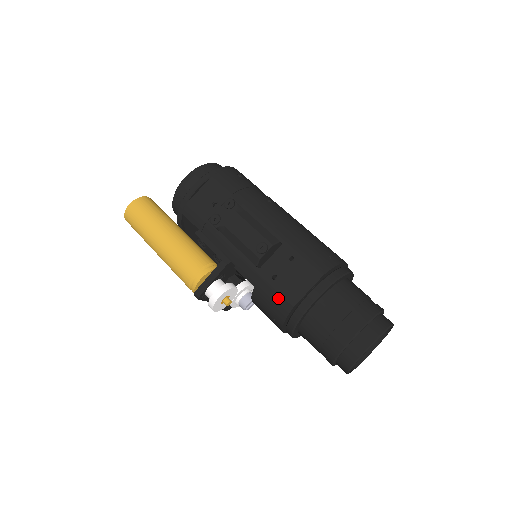
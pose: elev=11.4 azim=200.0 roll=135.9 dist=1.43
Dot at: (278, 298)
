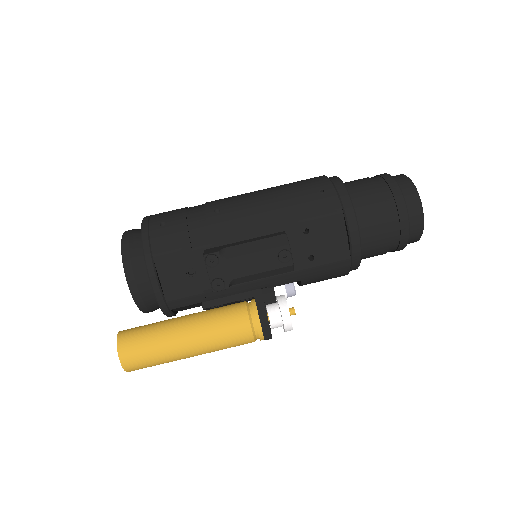
Dot at: (331, 267)
